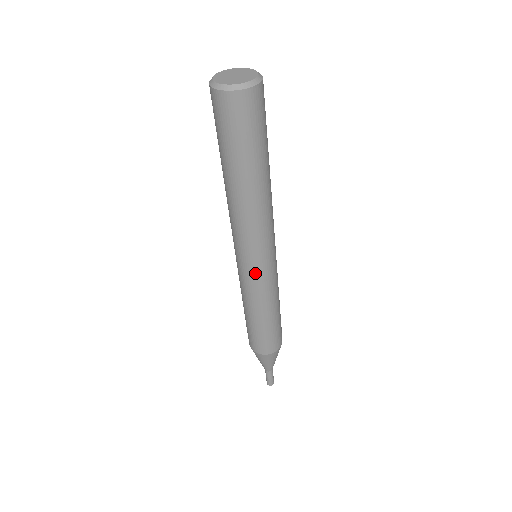
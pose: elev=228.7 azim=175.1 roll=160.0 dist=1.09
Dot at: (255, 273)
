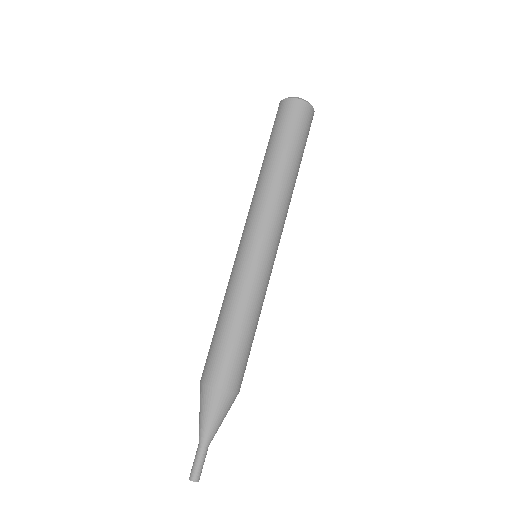
Dot at: (241, 254)
